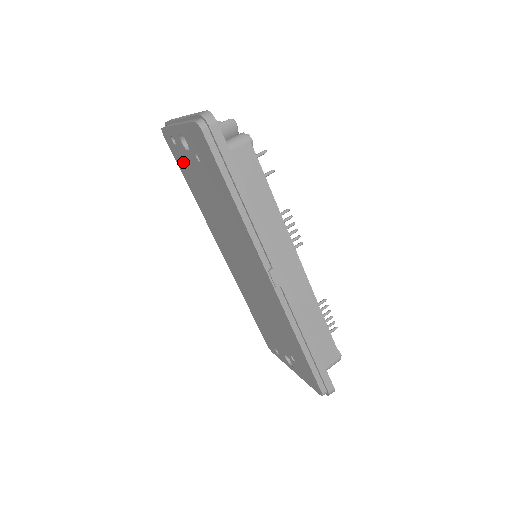
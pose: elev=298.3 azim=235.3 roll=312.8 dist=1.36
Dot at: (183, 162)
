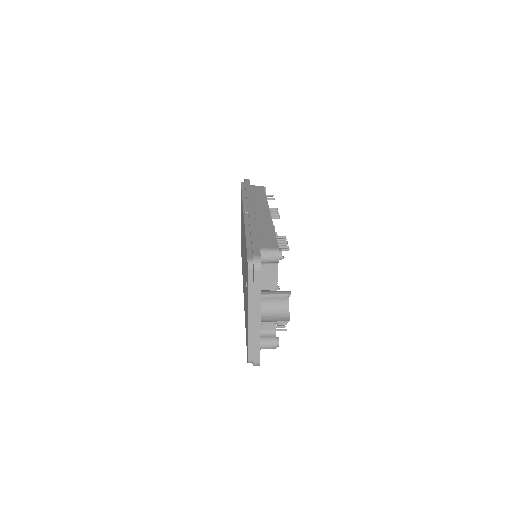
Dot at: occluded
